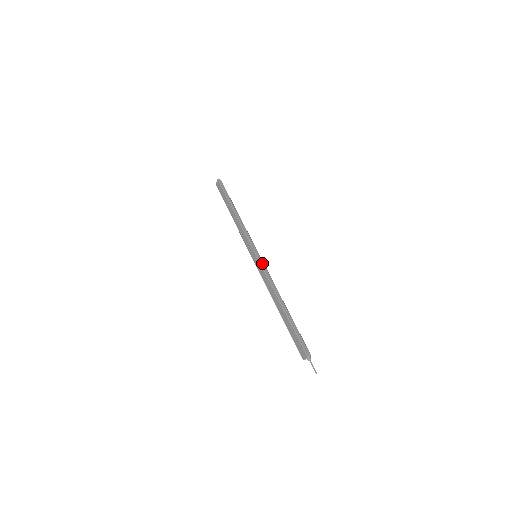
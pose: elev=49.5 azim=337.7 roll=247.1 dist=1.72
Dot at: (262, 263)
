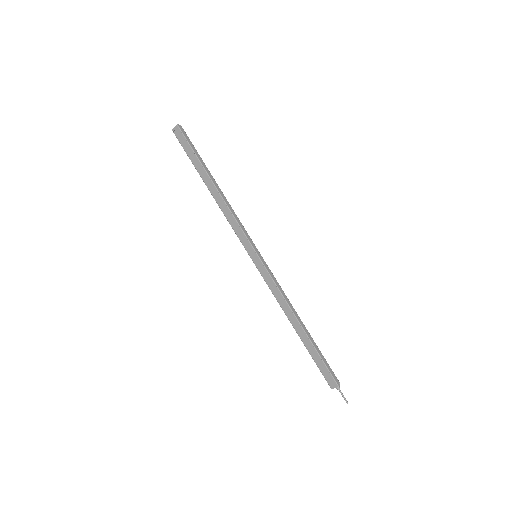
Dot at: (268, 269)
